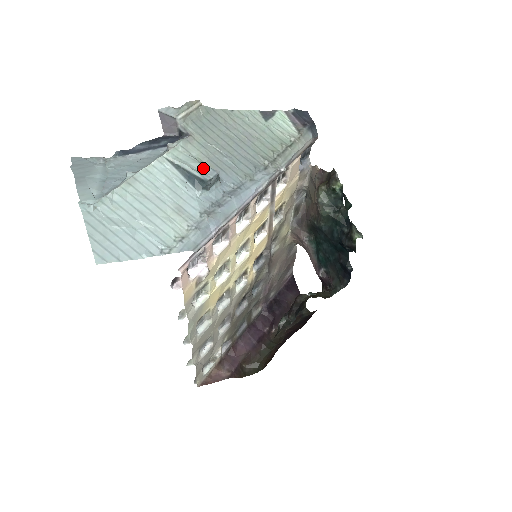
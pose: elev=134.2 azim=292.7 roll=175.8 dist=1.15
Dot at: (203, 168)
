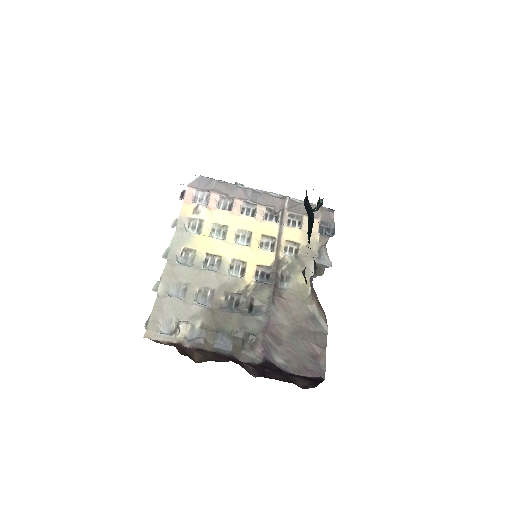
Dot at: occluded
